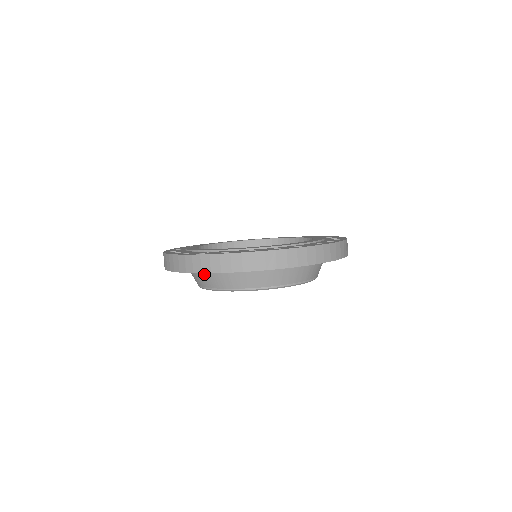
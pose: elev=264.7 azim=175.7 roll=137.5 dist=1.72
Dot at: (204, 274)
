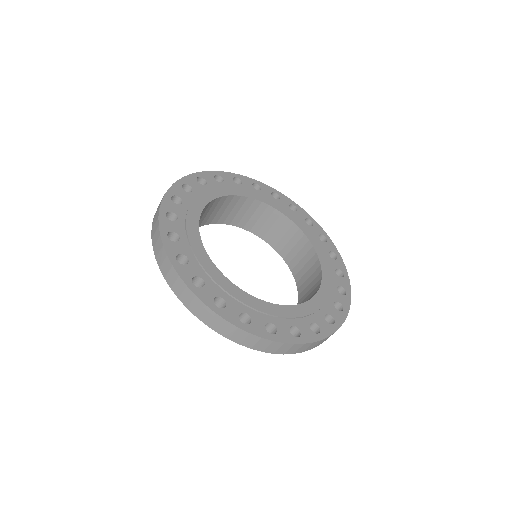
Dot at: occluded
